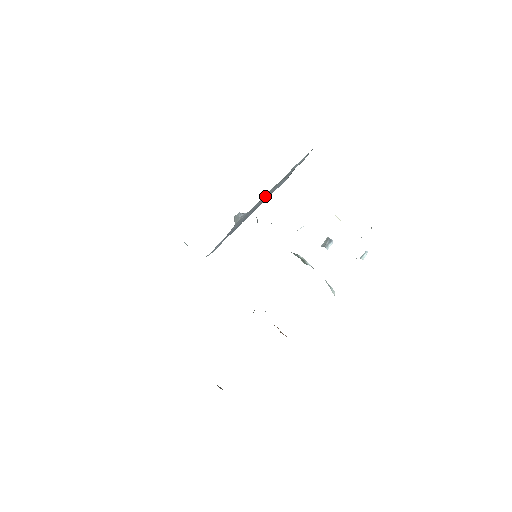
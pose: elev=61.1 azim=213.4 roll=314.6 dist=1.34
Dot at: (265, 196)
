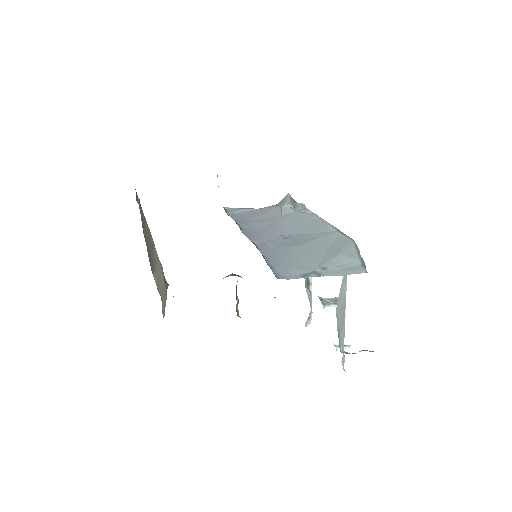
Dot at: (314, 222)
